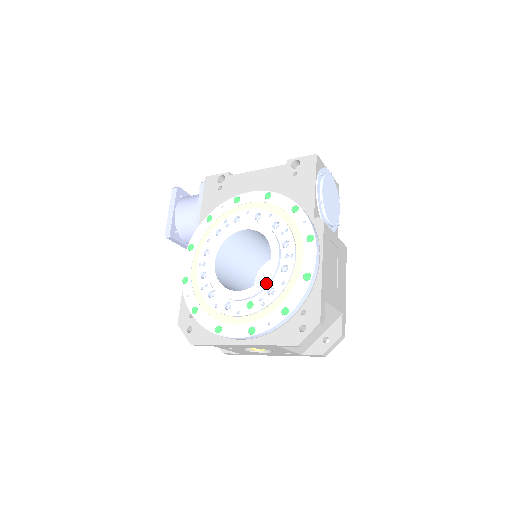
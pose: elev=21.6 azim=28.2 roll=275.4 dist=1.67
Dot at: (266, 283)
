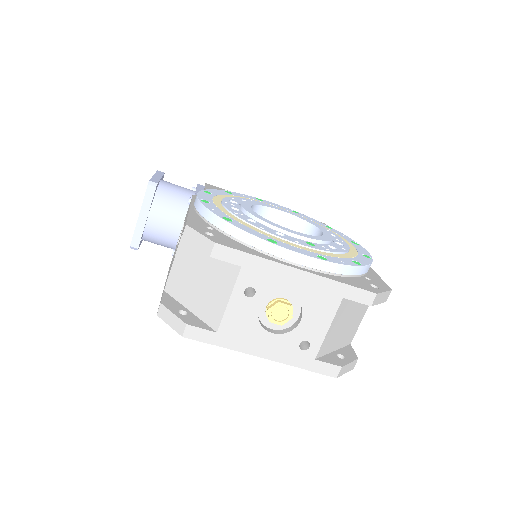
Dot at: (327, 239)
